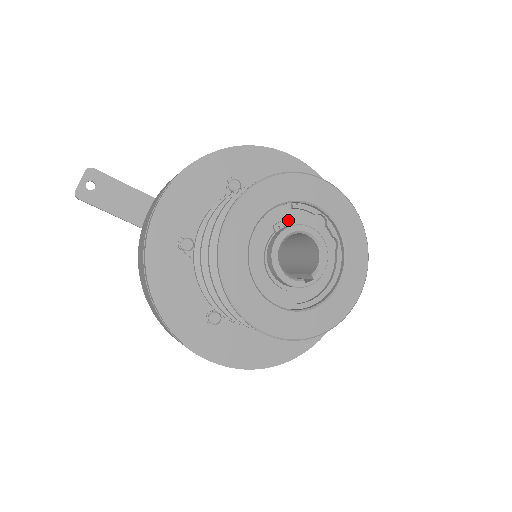
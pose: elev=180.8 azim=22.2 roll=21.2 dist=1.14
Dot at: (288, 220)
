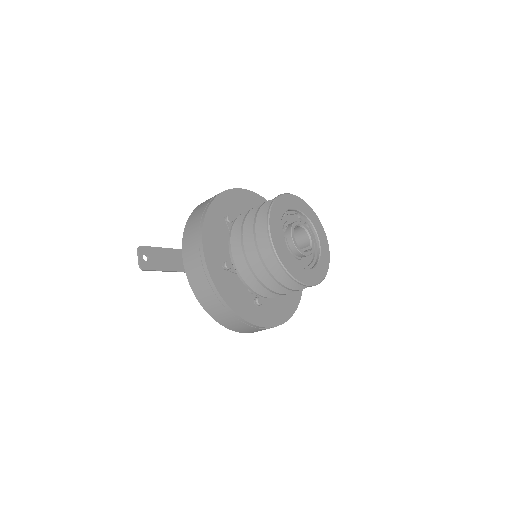
Dot at: (287, 223)
